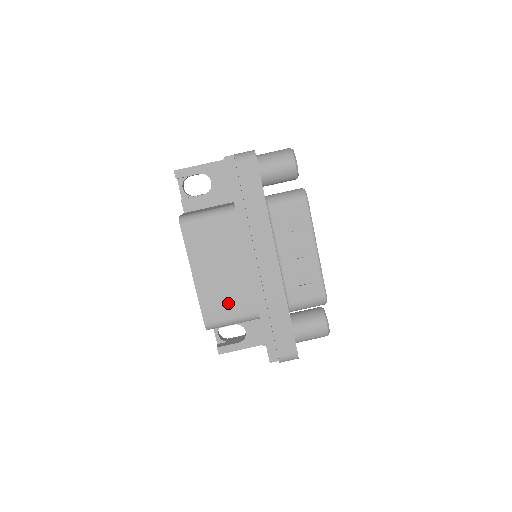
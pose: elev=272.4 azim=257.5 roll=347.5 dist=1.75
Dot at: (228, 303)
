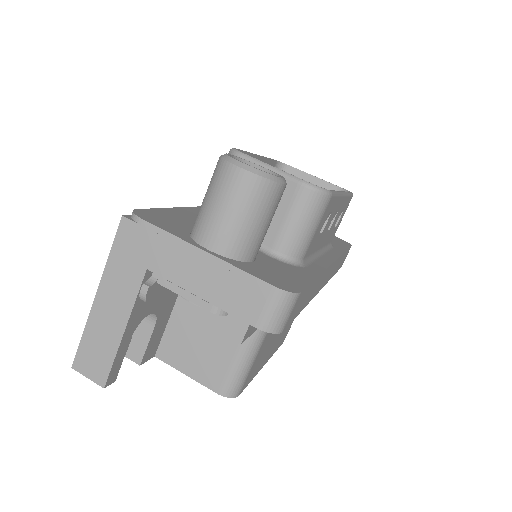
Dot at: occluded
